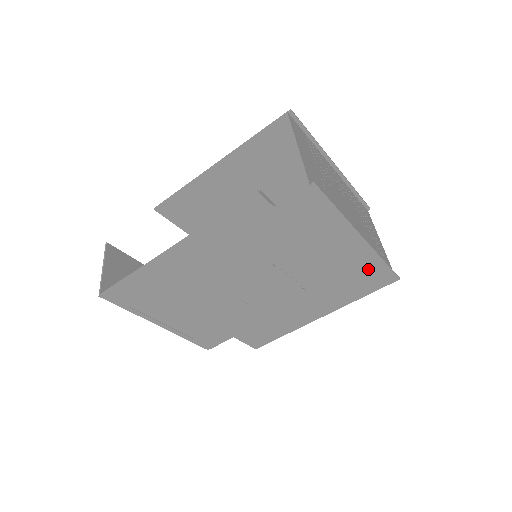
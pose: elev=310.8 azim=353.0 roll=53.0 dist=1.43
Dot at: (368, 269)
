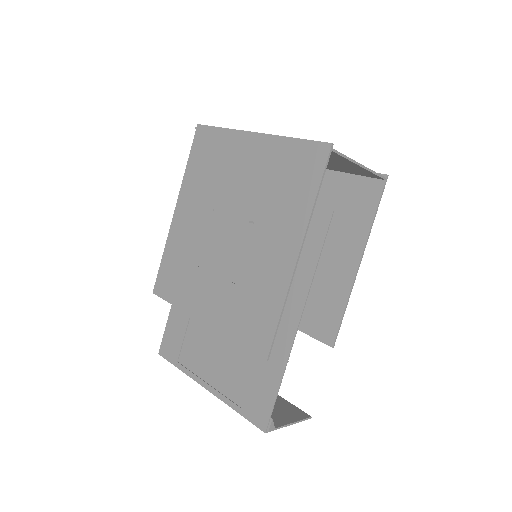
Dot at: (288, 158)
